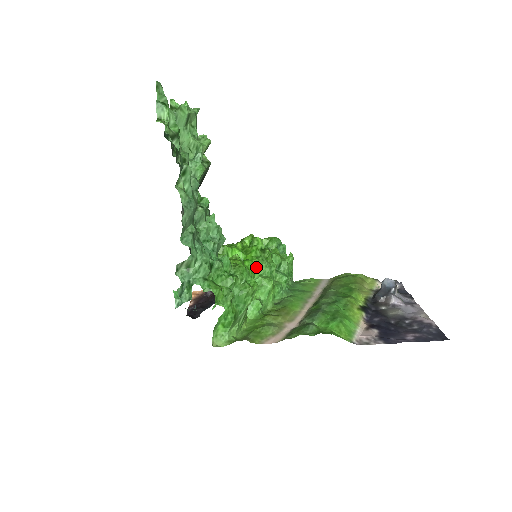
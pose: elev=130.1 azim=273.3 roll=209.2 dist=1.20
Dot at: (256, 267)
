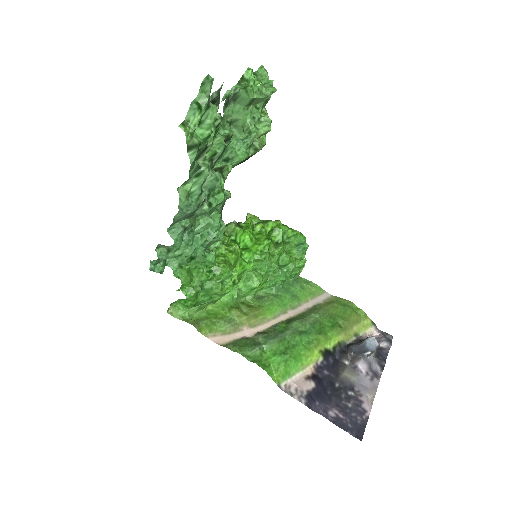
Dot at: (252, 263)
